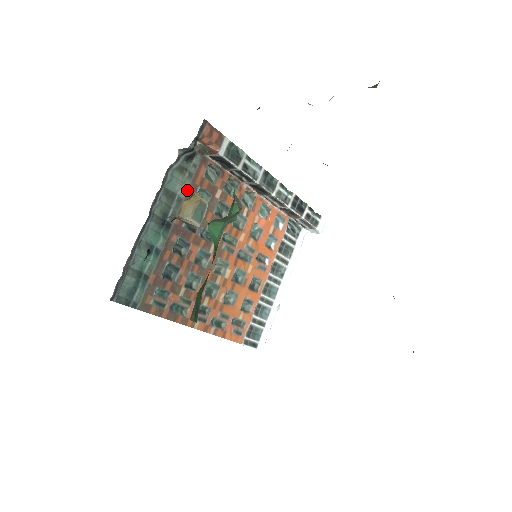
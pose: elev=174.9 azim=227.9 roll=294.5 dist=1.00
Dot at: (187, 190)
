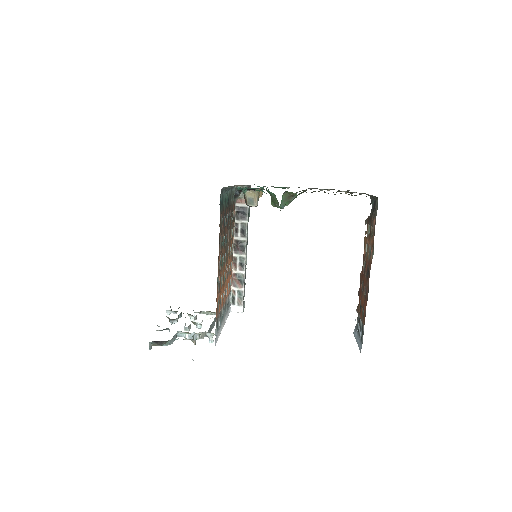
Dot at: (232, 204)
